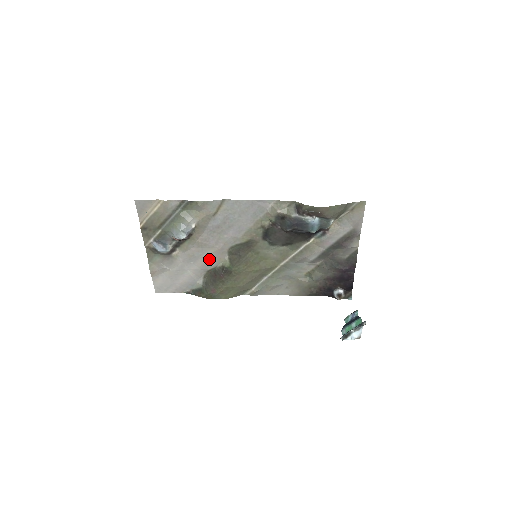
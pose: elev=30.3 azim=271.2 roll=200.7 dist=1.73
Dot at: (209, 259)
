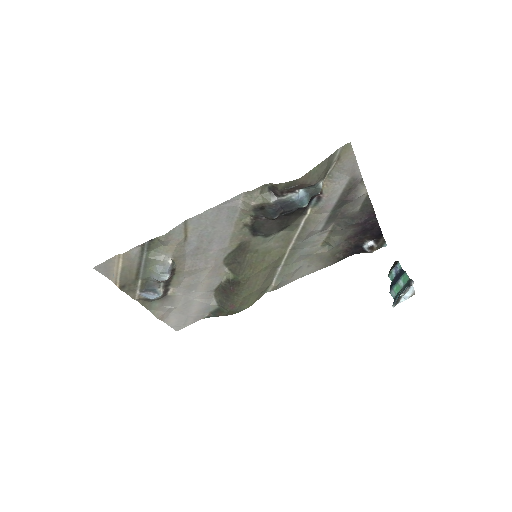
Dot at: (209, 280)
